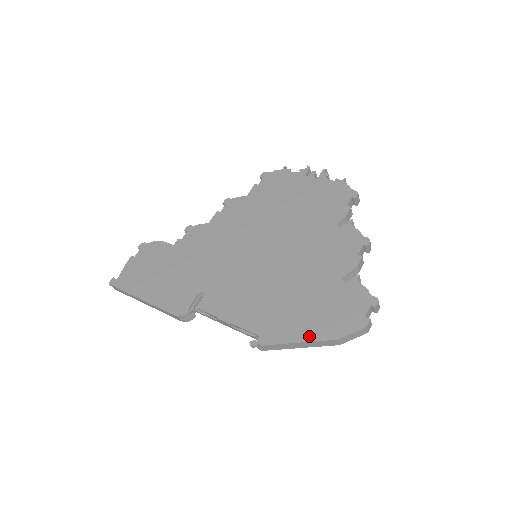
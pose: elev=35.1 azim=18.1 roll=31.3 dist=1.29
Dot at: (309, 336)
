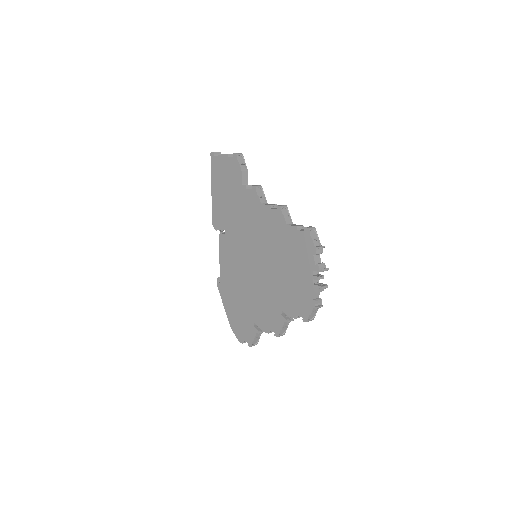
Dot at: (227, 312)
